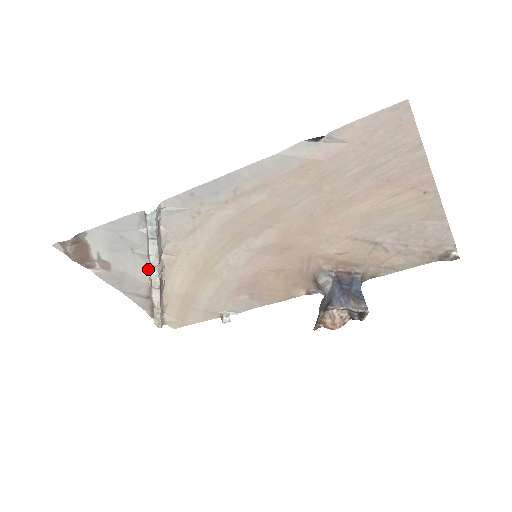
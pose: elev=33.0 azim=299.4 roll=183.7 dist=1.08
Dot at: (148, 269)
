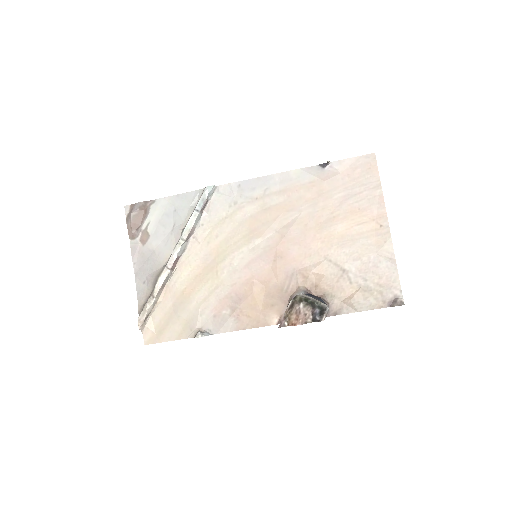
Dot at: (173, 249)
